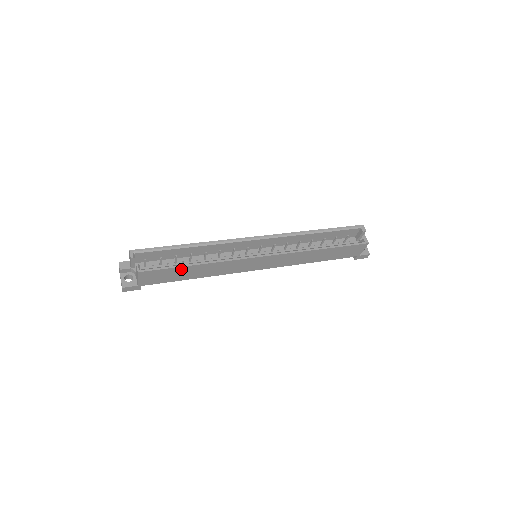
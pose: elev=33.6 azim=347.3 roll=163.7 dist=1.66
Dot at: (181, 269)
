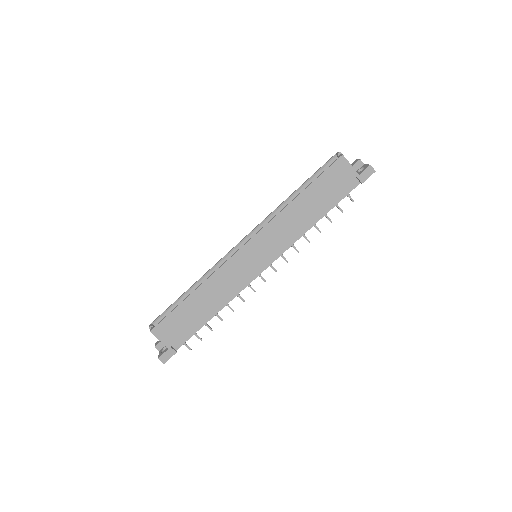
Dot at: (184, 307)
